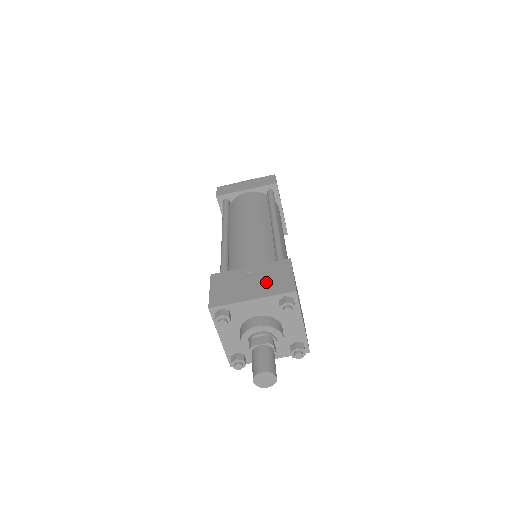
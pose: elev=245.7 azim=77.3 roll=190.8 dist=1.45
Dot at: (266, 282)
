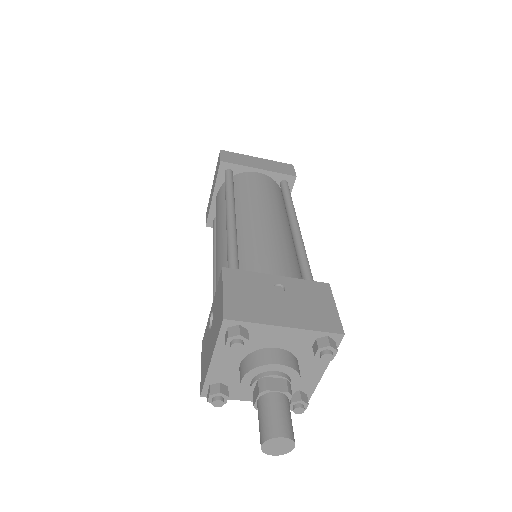
Dot at: (302, 307)
